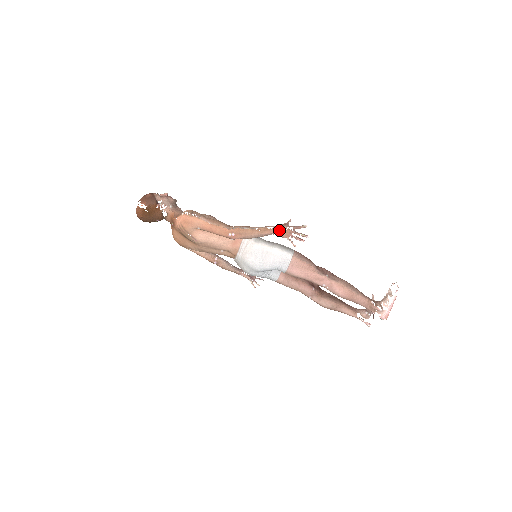
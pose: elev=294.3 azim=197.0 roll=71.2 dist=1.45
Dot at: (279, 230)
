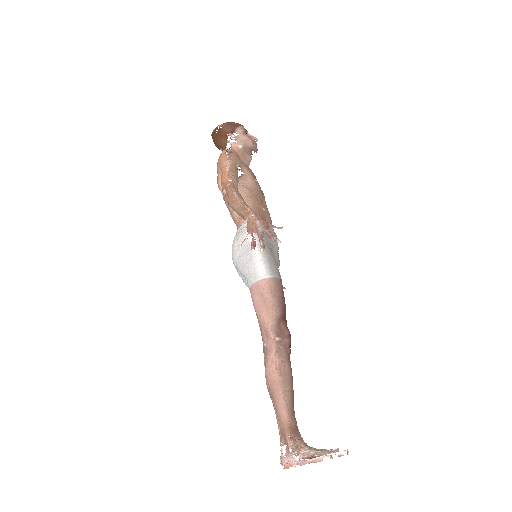
Dot at: (251, 218)
